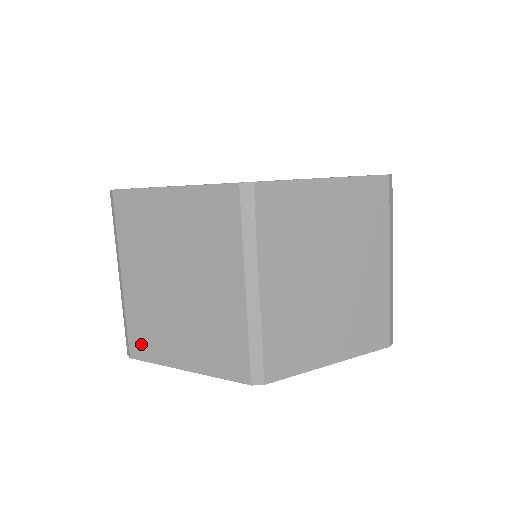
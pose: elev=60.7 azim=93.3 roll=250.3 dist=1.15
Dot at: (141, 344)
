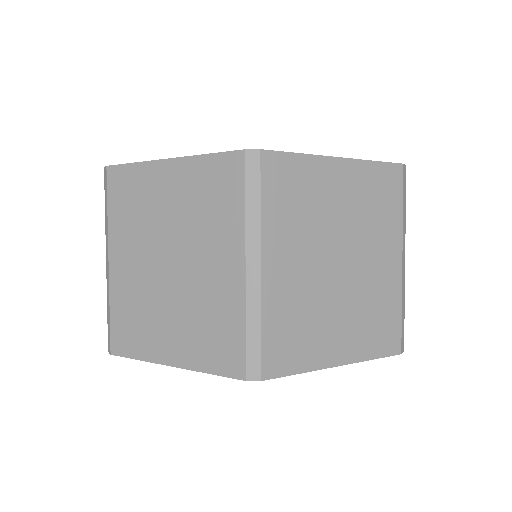
Dot at: (124, 337)
